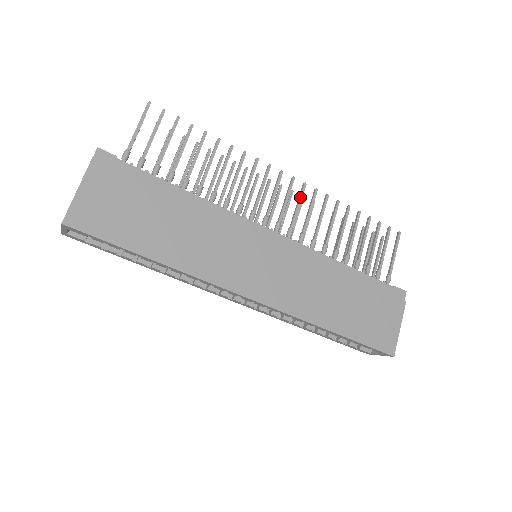
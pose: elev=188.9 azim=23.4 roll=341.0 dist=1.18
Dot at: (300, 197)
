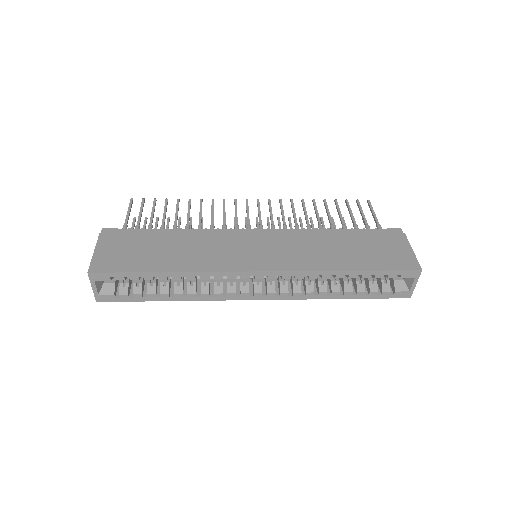
Dot at: (269, 207)
